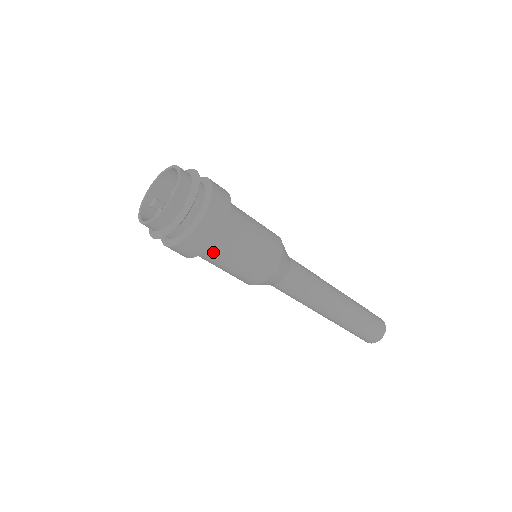
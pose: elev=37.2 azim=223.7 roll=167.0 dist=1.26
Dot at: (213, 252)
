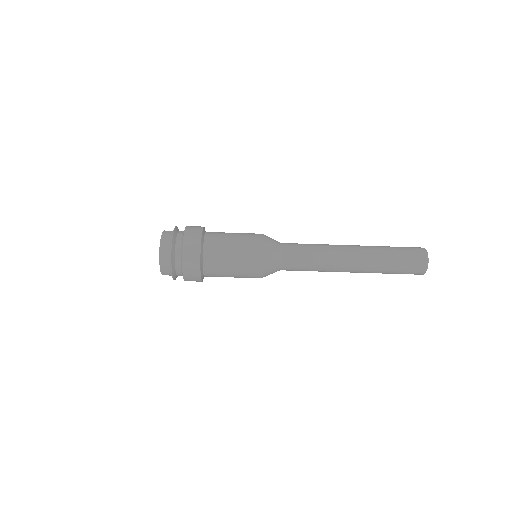
Dot at: (210, 275)
